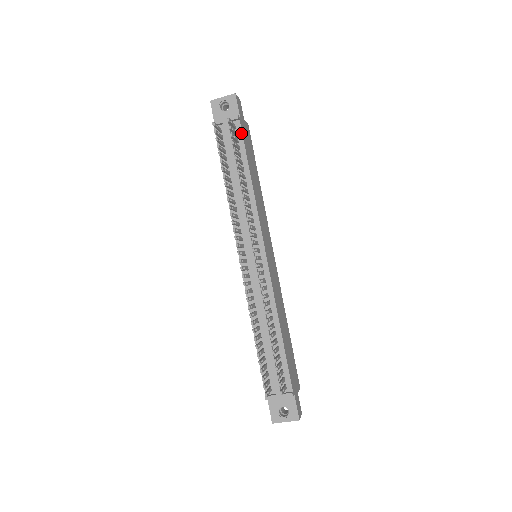
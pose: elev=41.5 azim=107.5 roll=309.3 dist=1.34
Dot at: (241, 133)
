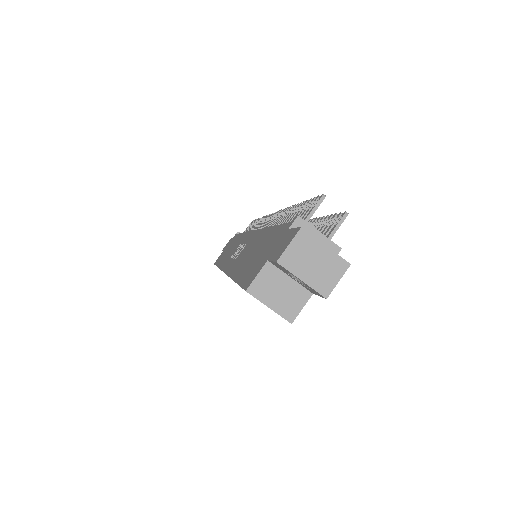
Dot at: occluded
